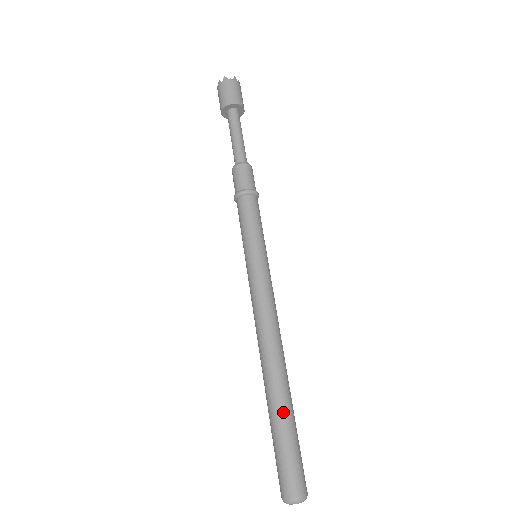
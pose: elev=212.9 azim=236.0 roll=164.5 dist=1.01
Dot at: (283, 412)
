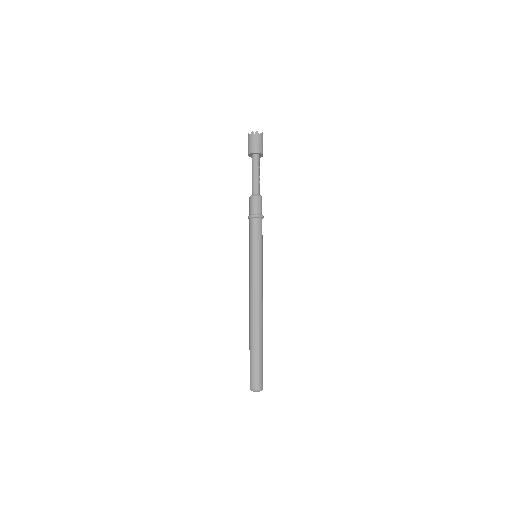
Dot at: (260, 347)
